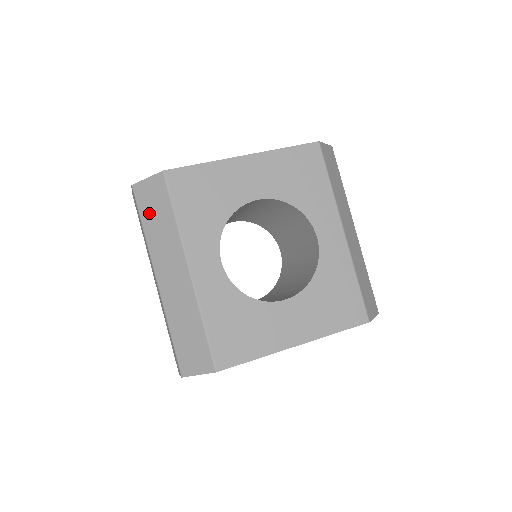
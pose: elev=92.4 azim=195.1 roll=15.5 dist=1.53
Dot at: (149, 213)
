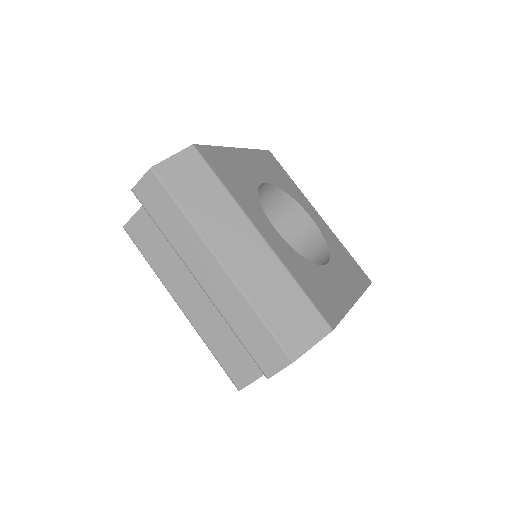
Dot at: (186, 191)
